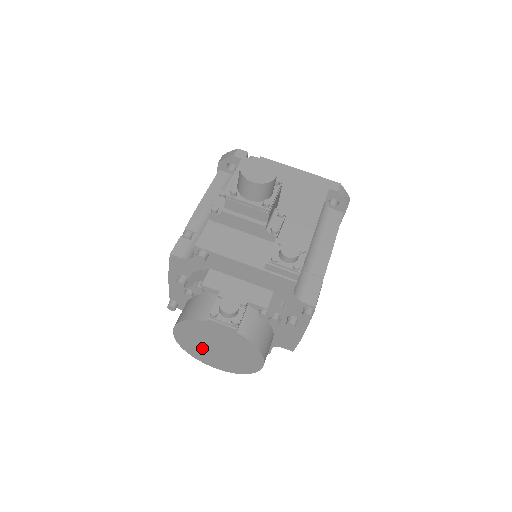
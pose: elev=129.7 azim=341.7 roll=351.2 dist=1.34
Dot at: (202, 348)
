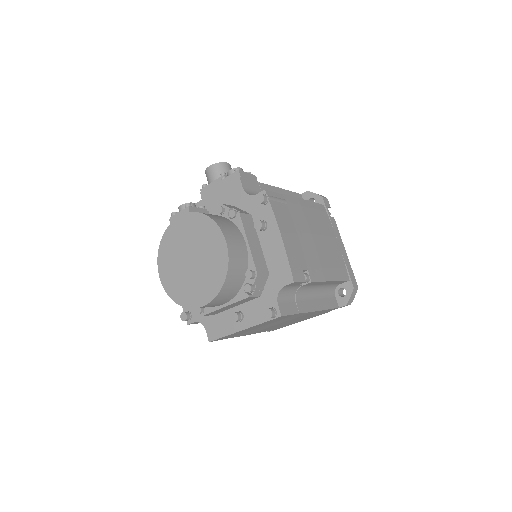
Dot at: (183, 277)
